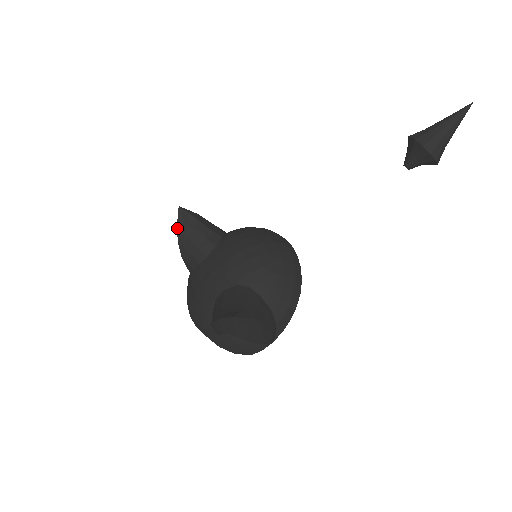
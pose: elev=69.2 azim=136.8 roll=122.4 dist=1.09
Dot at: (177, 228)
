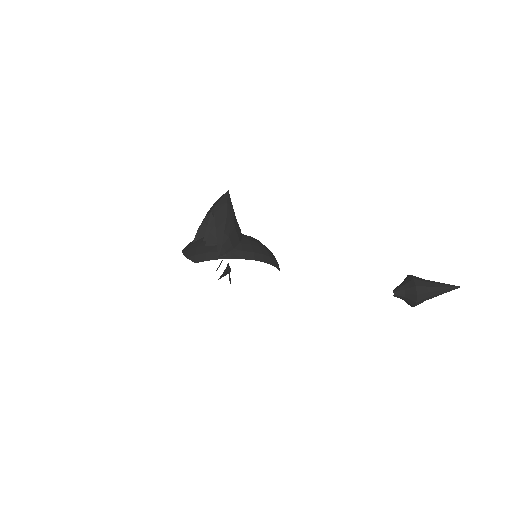
Dot at: occluded
